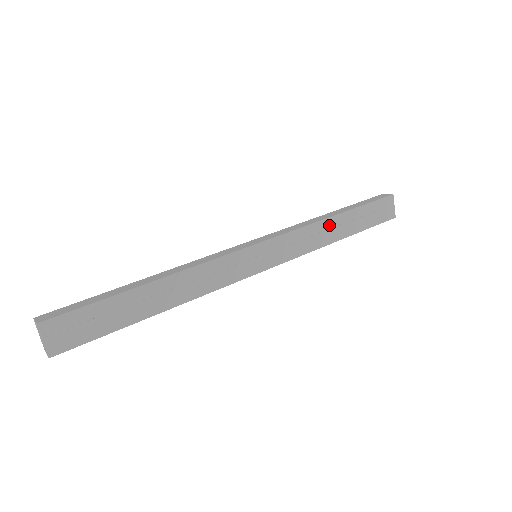
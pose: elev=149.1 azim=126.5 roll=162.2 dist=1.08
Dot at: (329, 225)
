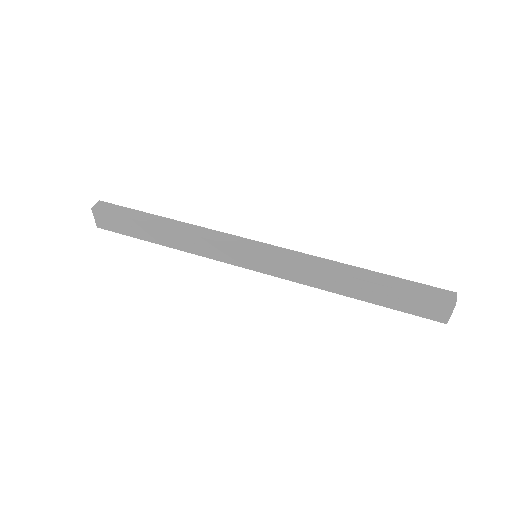
Dot at: (341, 280)
